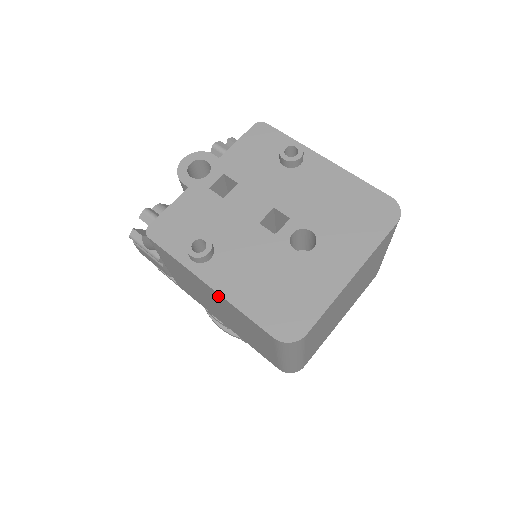
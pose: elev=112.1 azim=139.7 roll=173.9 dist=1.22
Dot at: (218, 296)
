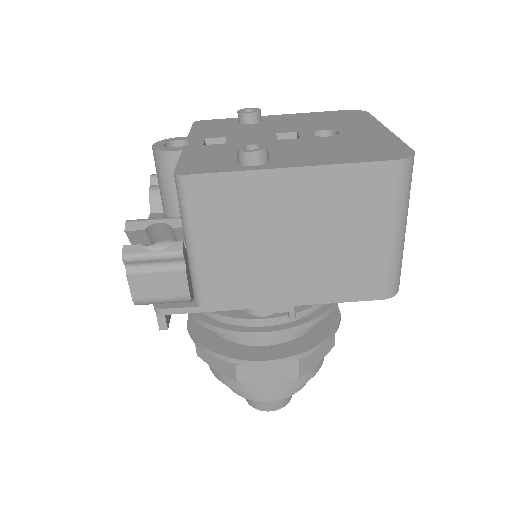
Dot at: (307, 179)
